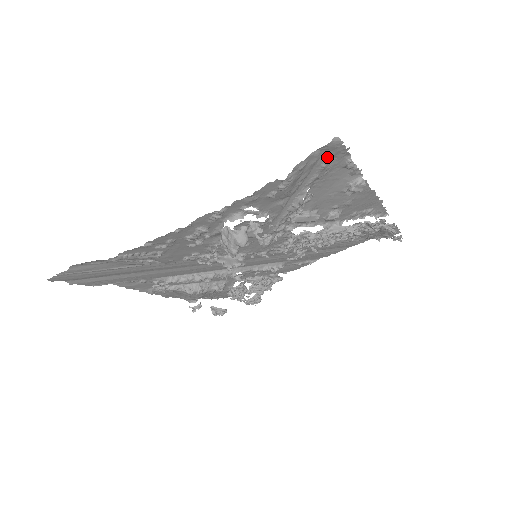
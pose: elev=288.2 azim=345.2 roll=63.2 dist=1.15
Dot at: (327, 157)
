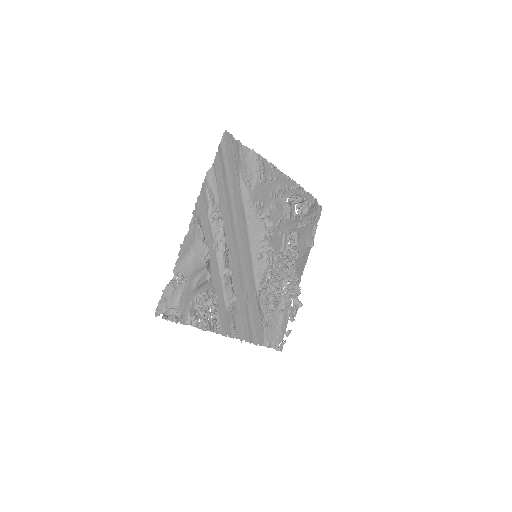
Dot at: (316, 213)
